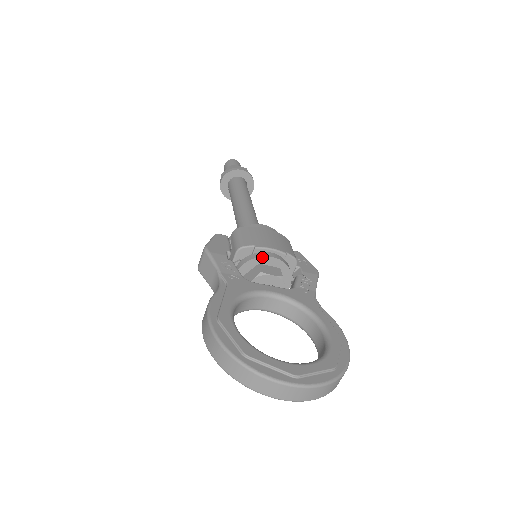
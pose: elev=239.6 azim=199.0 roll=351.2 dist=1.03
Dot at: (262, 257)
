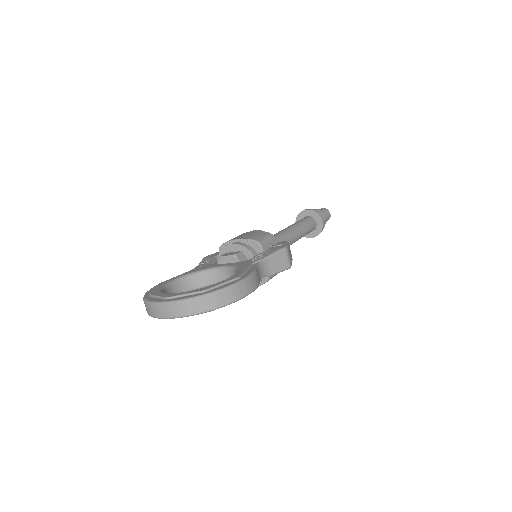
Dot at: (226, 247)
